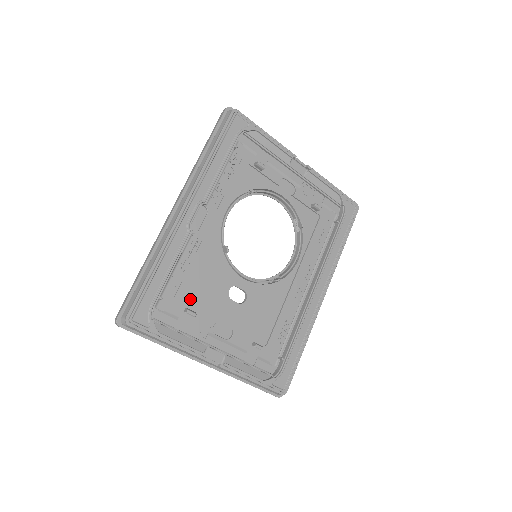
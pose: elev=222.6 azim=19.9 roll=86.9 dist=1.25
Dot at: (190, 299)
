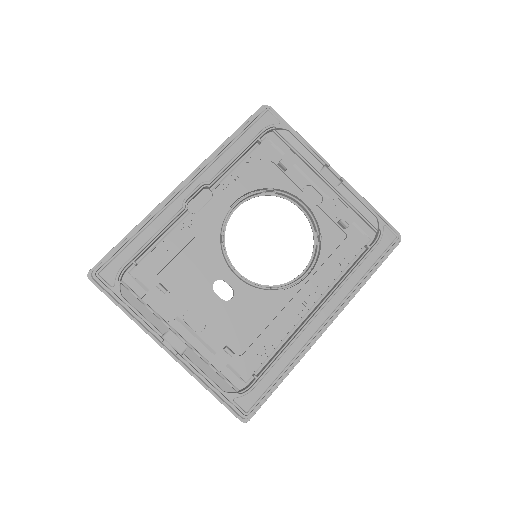
Dot at: (169, 277)
